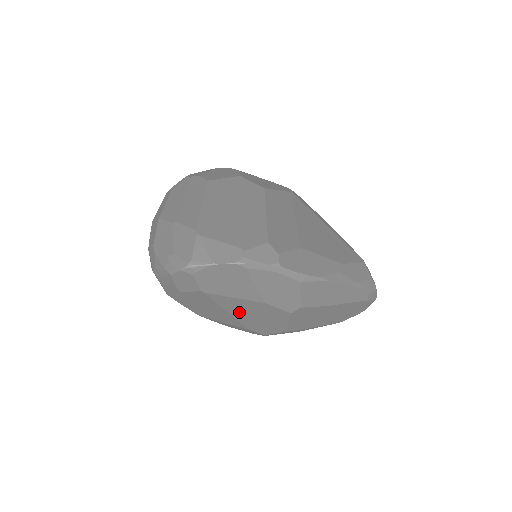
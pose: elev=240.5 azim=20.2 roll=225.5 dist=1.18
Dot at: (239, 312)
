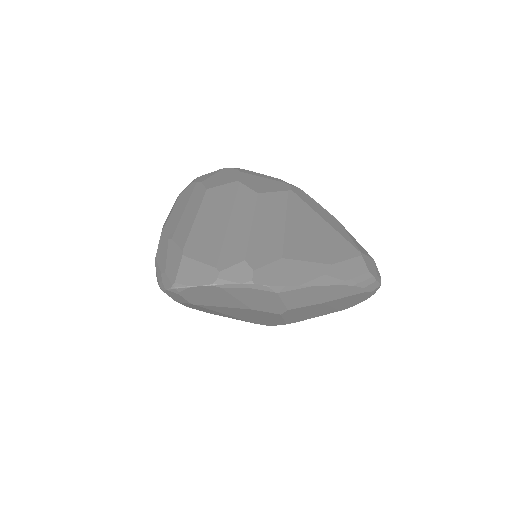
Dot at: (235, 314)
